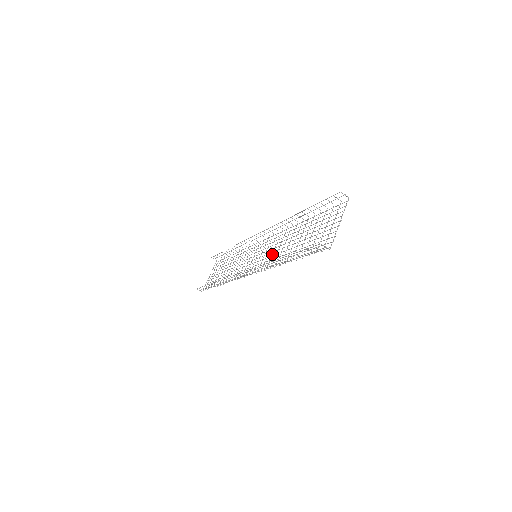
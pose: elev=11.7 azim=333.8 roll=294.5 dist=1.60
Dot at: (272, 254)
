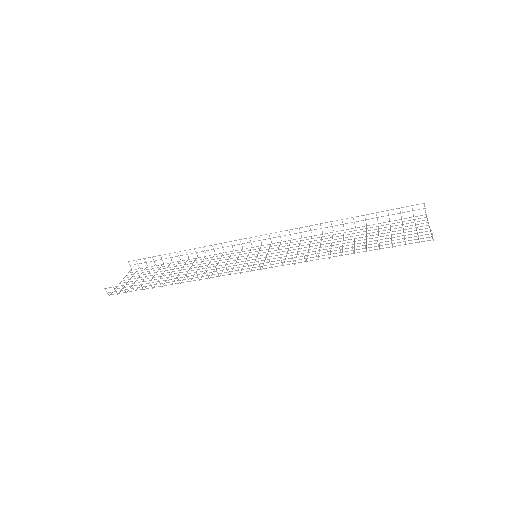
Dot at: (297, 252)
